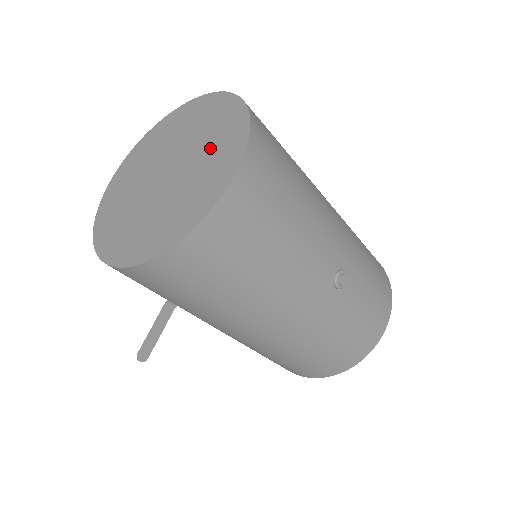
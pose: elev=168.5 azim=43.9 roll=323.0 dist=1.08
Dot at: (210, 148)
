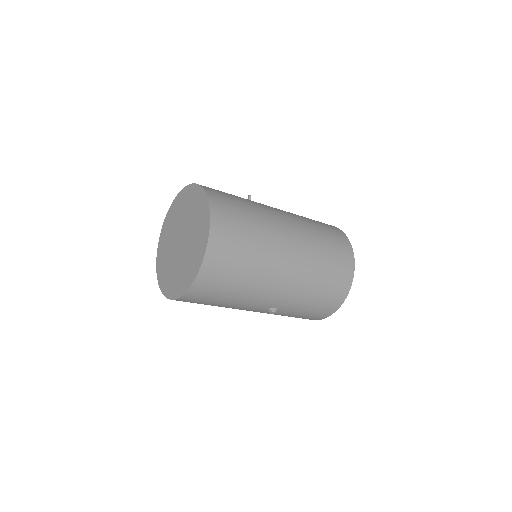
Dot at: (189, 260)
